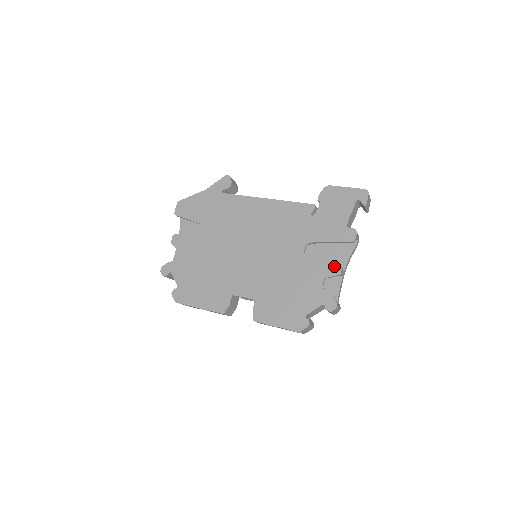
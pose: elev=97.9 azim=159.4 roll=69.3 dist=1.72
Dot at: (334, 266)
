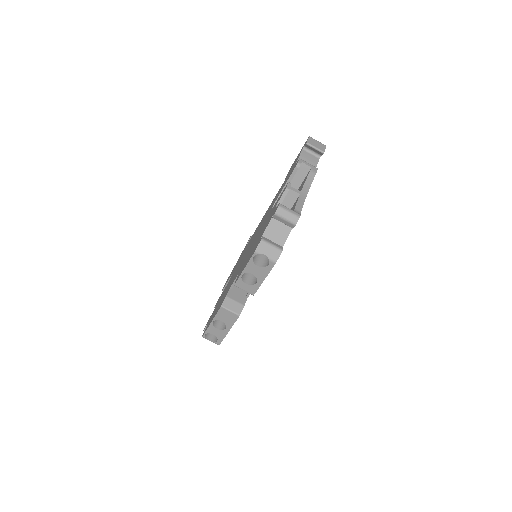
Dot at: occluded
